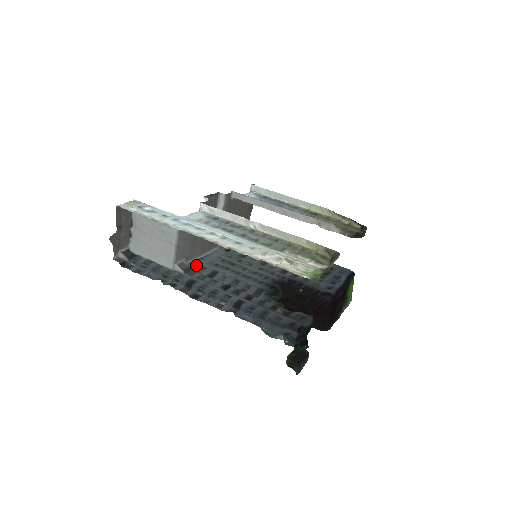
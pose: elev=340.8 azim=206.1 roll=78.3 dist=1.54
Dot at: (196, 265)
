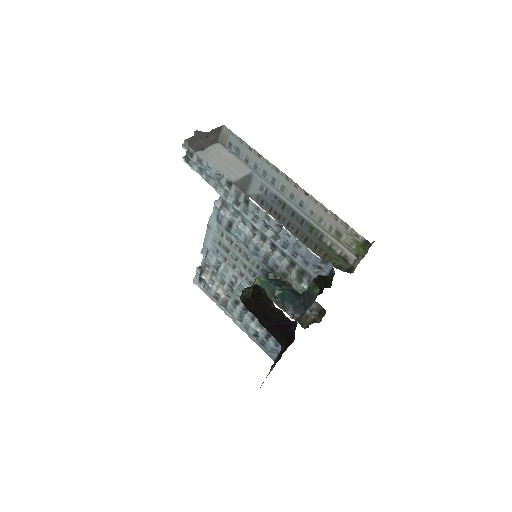
Dot at: occluded
